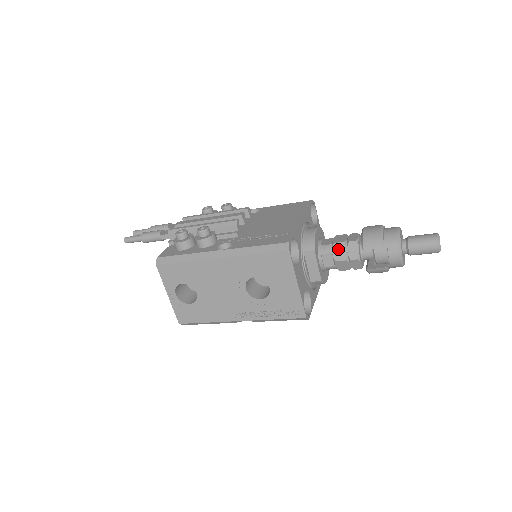
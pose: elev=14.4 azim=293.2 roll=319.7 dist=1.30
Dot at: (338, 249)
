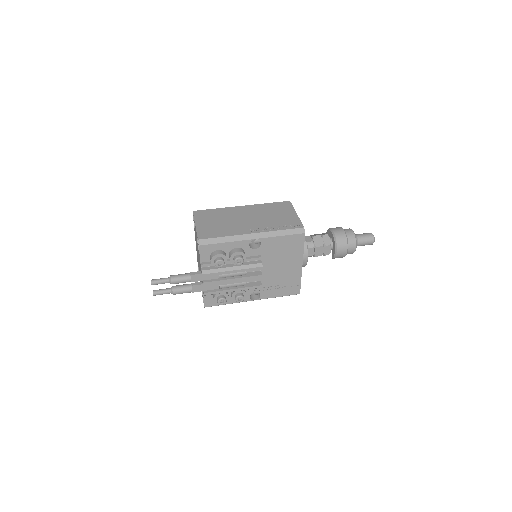
Dot at: (317, 256)
